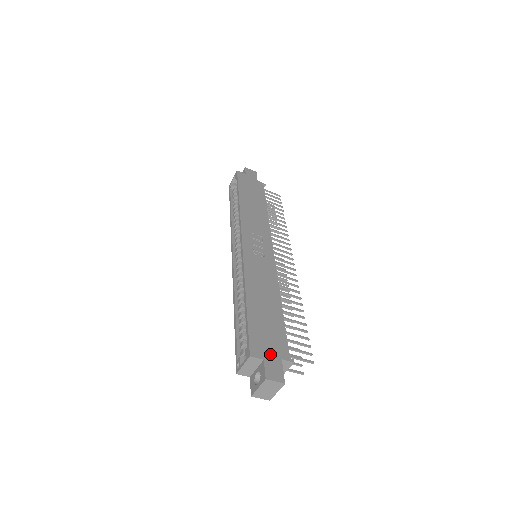
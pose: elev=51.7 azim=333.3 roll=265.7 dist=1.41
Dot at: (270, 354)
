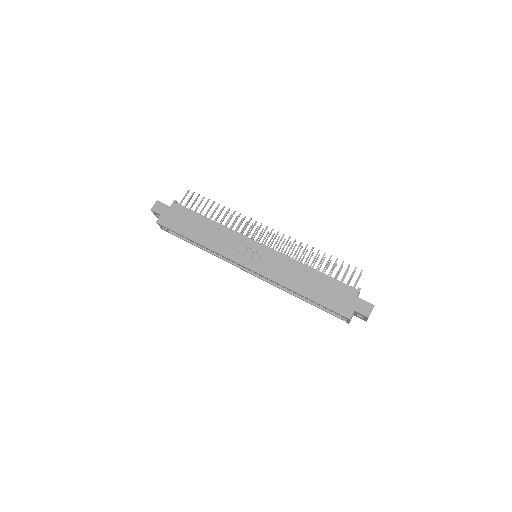
Dot at: (351, 304)
